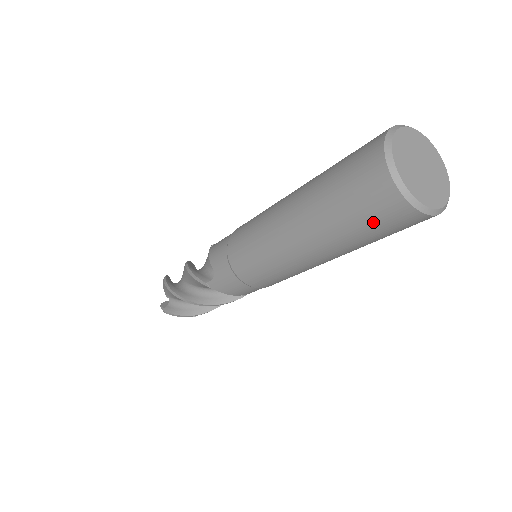
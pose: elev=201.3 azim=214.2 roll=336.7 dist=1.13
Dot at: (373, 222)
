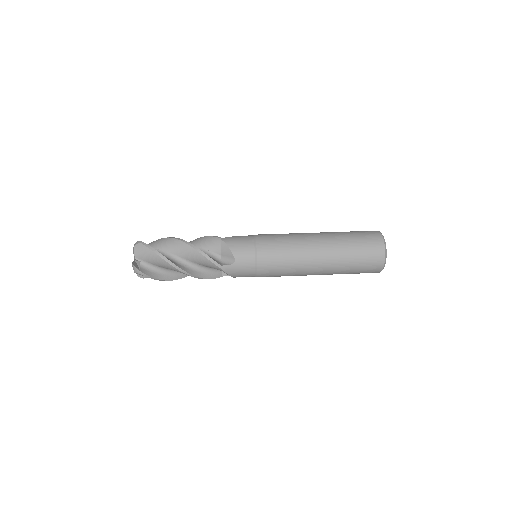
Dot at: occluded
